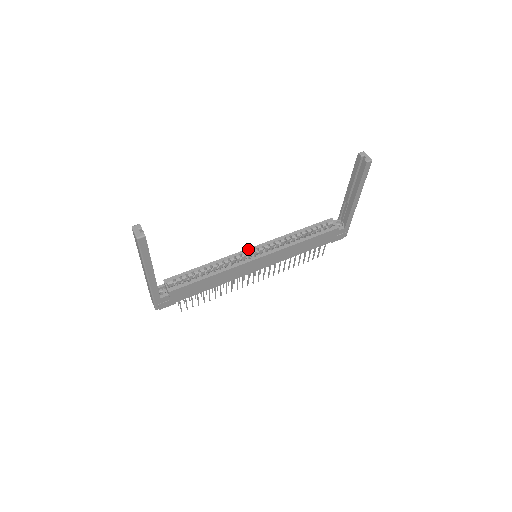
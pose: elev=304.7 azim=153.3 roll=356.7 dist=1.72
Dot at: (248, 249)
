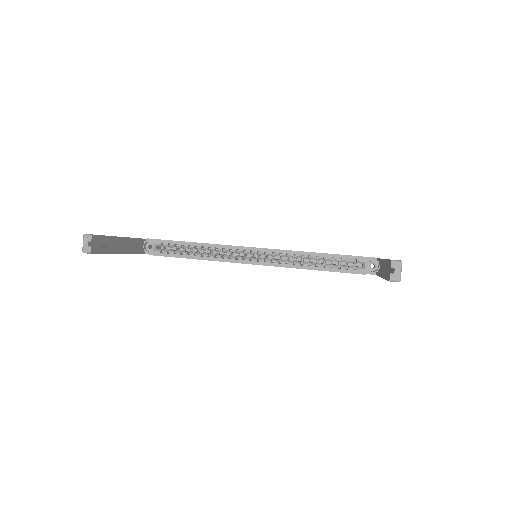
Dot at: (249, 248)
